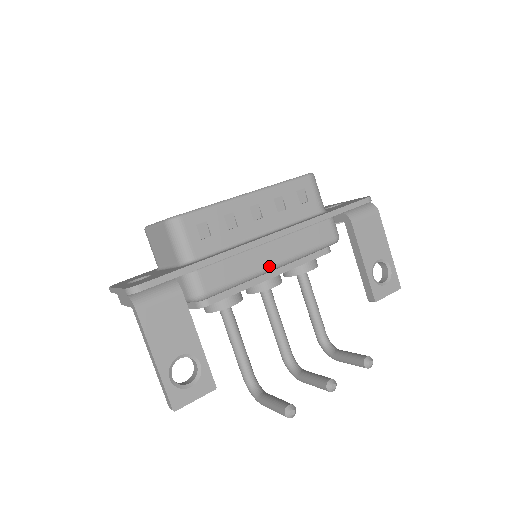
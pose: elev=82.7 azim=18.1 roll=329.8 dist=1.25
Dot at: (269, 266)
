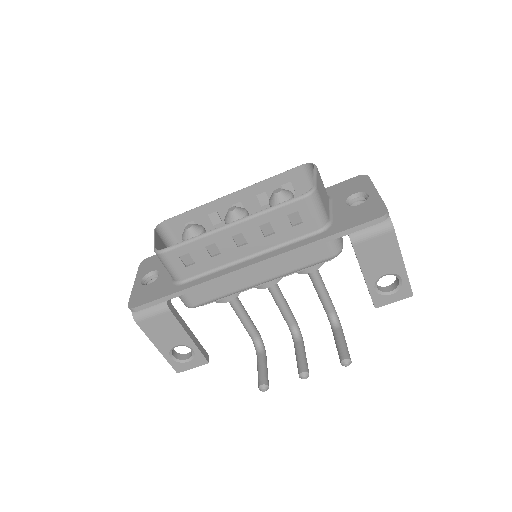
Dot at: (253, 284)
